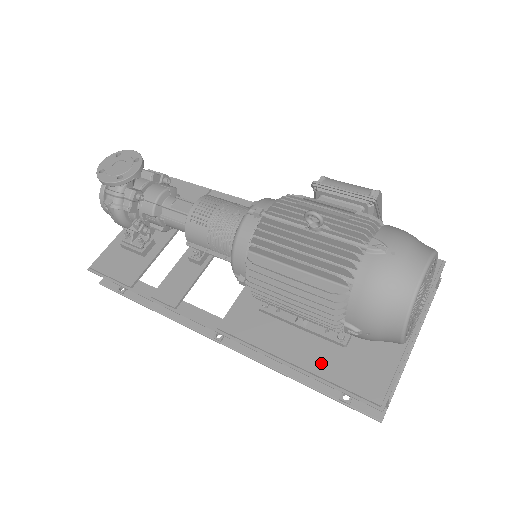
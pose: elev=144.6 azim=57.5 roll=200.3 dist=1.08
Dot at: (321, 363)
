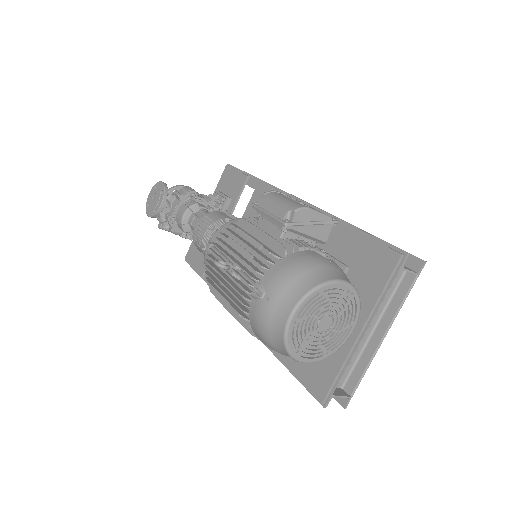
Dot at: occluded
